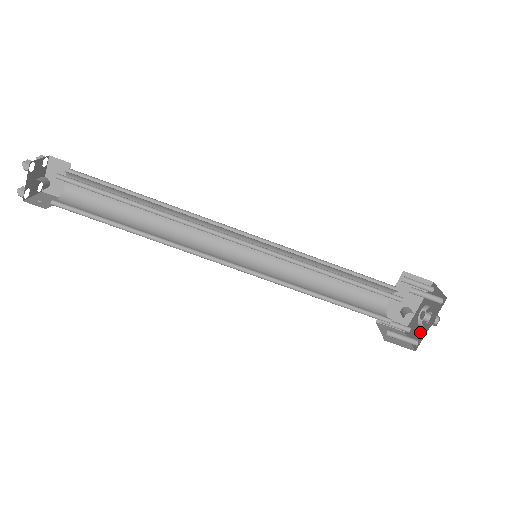
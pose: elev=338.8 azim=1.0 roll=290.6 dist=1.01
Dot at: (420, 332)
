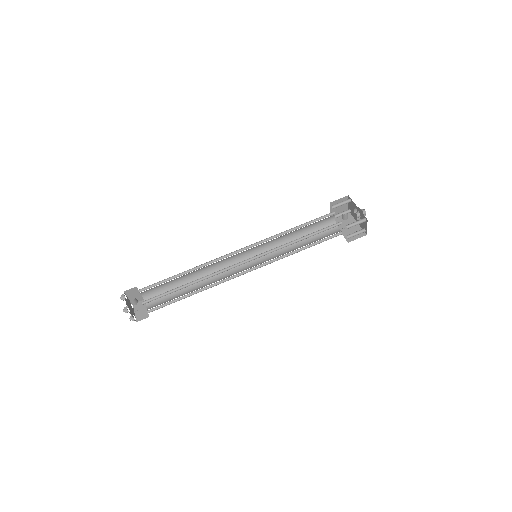
Dot at: (362, 217)
